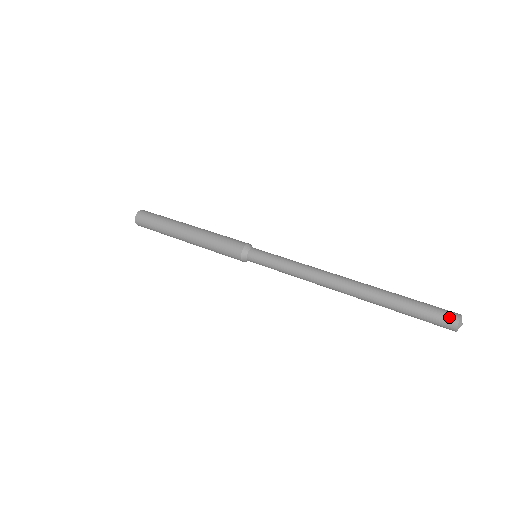
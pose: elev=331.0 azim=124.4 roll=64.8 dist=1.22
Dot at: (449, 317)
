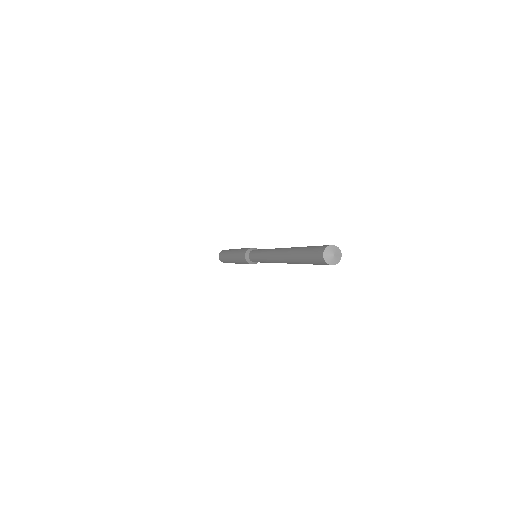
Dot at: (318, 256)
